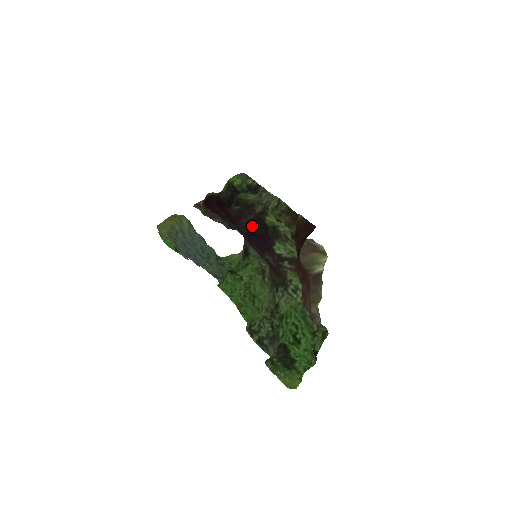
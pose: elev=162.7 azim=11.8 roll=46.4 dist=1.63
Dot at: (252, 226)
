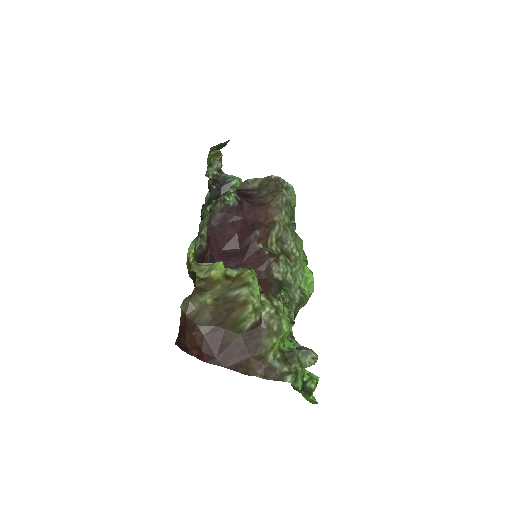
Dot at: occluded
